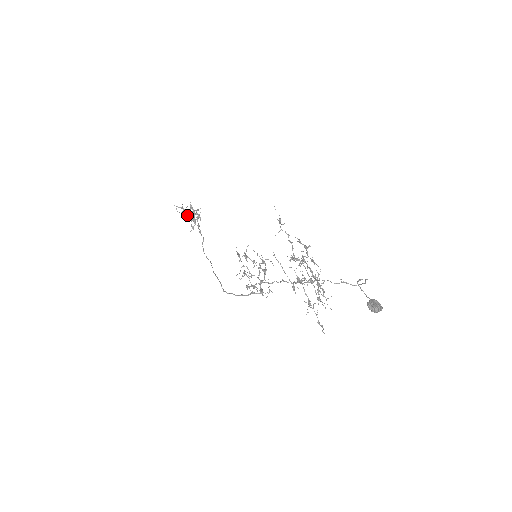
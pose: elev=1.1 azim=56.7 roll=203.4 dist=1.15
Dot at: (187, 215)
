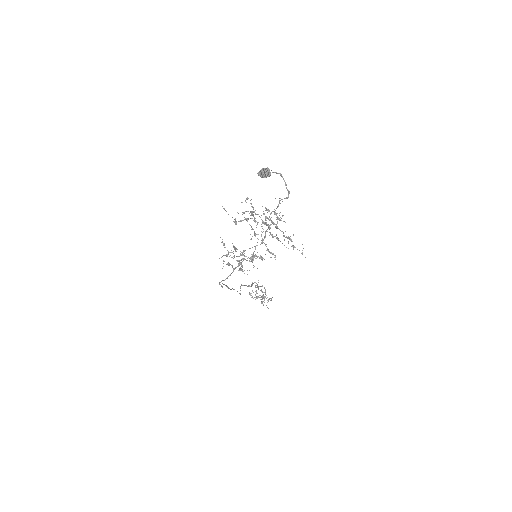
Dot at: (261, 301)
